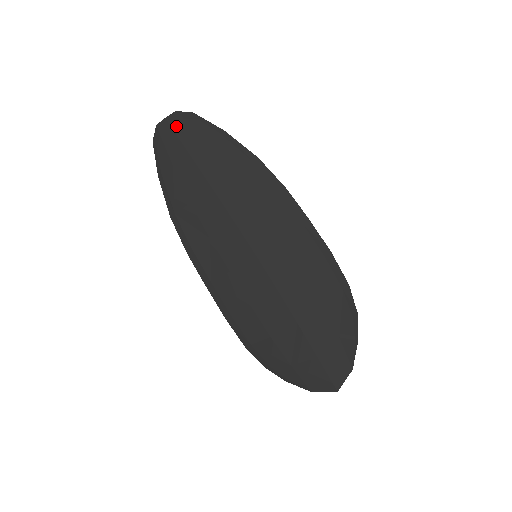
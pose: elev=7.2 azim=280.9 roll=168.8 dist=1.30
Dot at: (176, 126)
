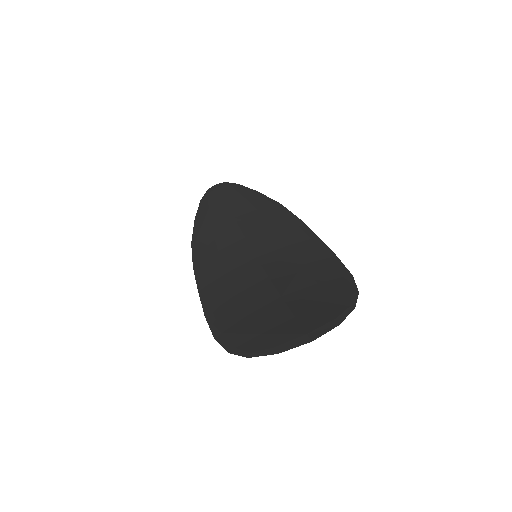
Dot at: (221, 187)
